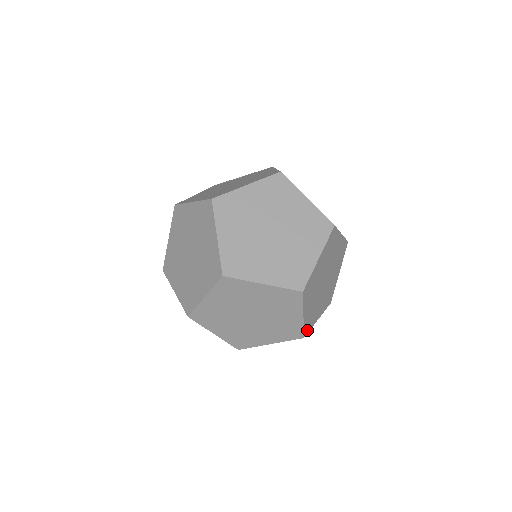
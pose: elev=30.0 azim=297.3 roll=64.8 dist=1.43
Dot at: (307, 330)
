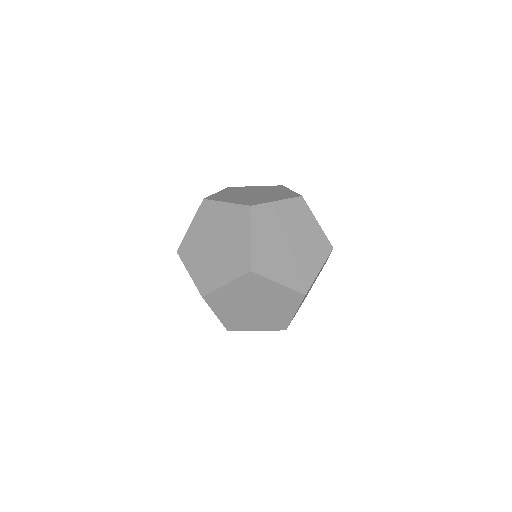
Dot at: (305, 287)
